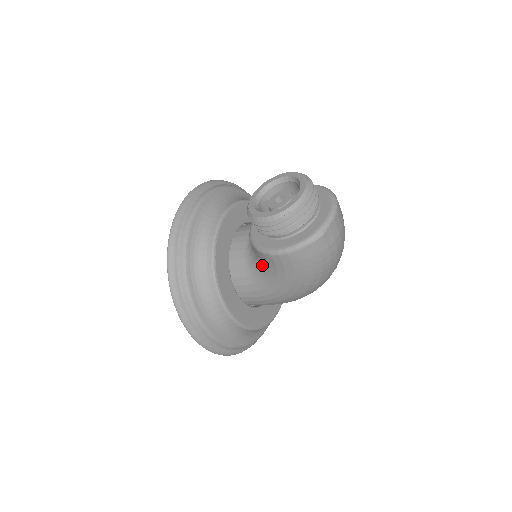
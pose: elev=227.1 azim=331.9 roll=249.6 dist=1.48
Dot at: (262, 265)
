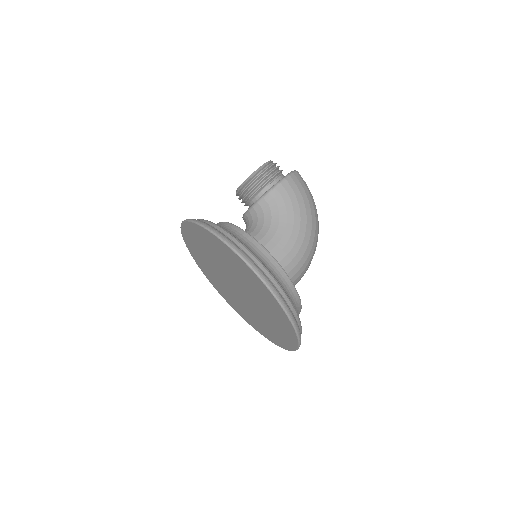
Dot at: (271, 213)
